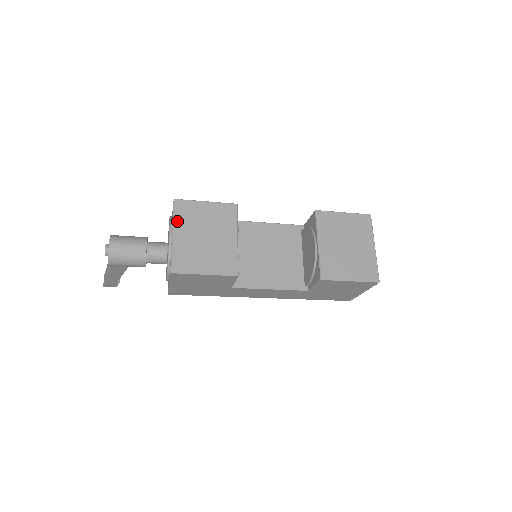
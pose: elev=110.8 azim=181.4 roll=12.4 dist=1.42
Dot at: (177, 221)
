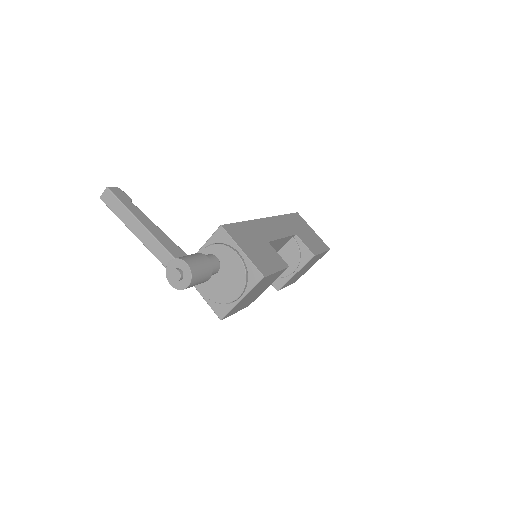
Dot at: (252, 291)
